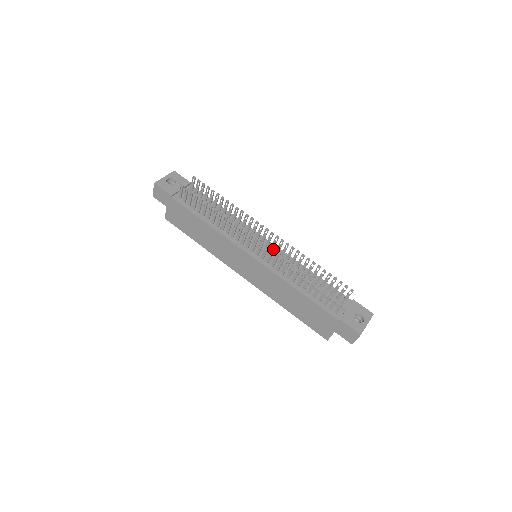
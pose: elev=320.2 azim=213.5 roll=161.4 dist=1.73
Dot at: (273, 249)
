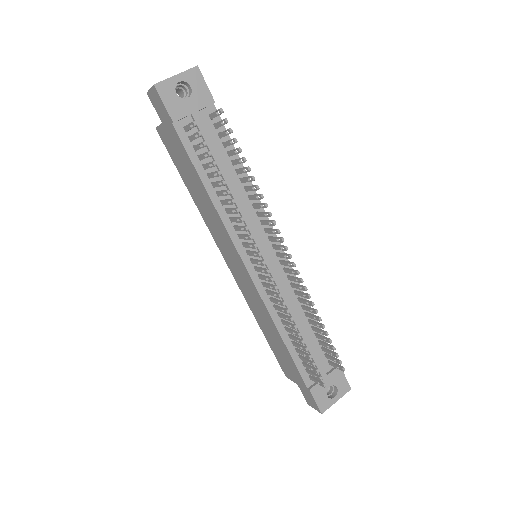
Dot at: (282, 264)
